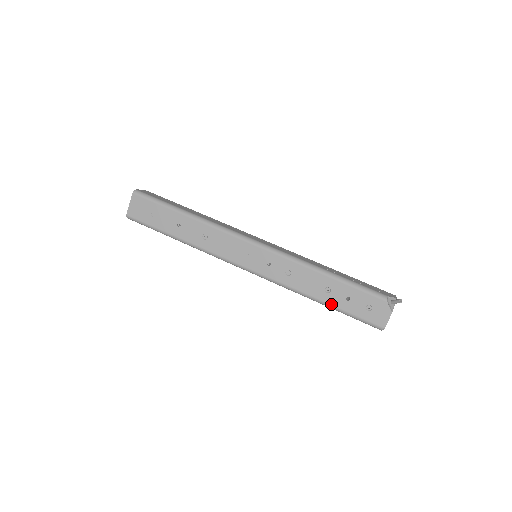
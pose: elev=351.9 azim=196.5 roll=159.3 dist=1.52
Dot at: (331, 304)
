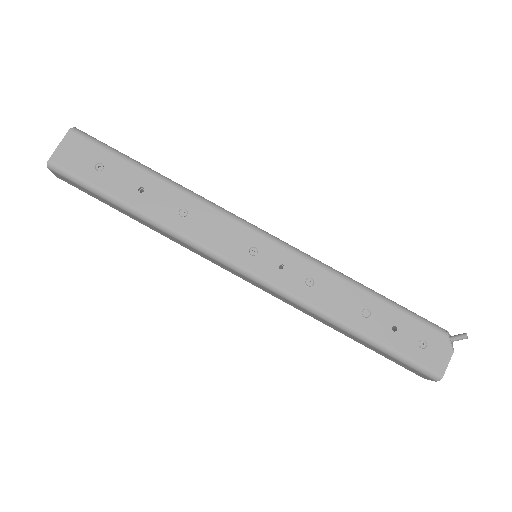
Dot at: (369, 335)
